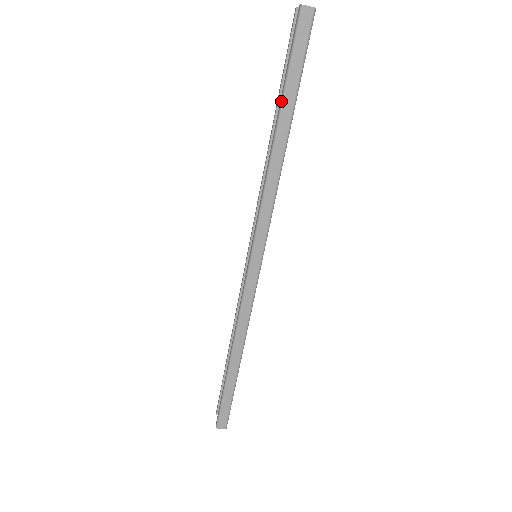
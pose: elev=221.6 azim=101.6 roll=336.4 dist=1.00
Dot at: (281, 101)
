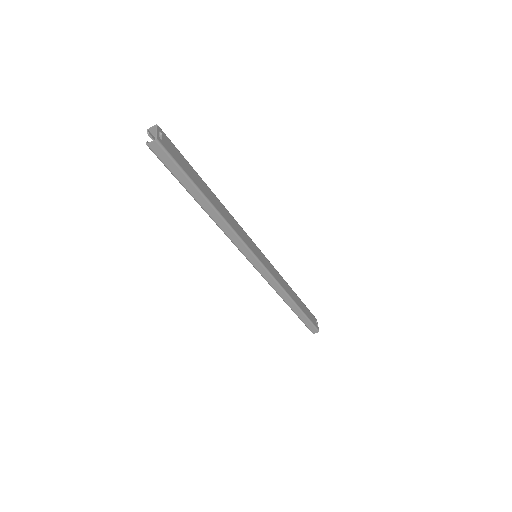
Dot at: occluded
